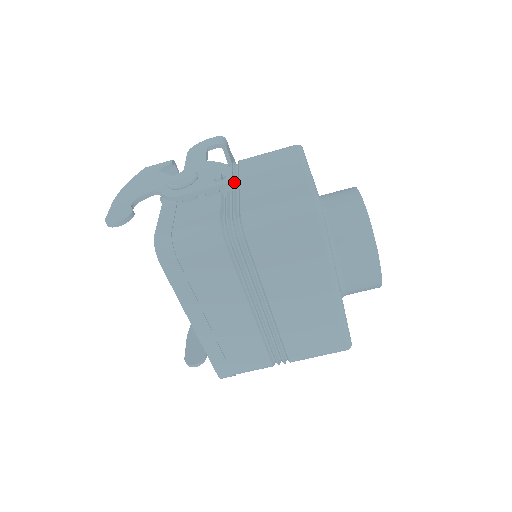
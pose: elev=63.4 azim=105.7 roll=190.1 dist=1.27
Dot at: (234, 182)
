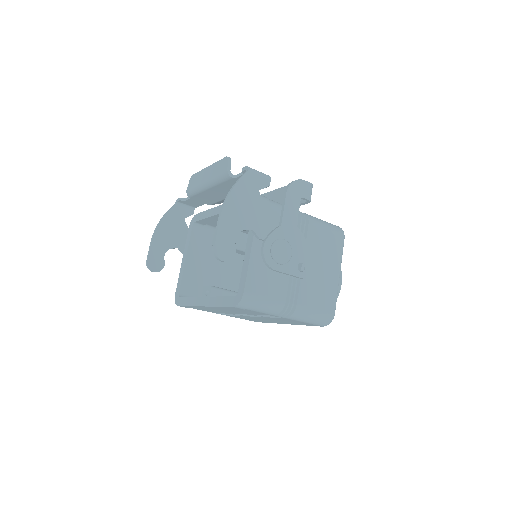
Dot at: occluded
